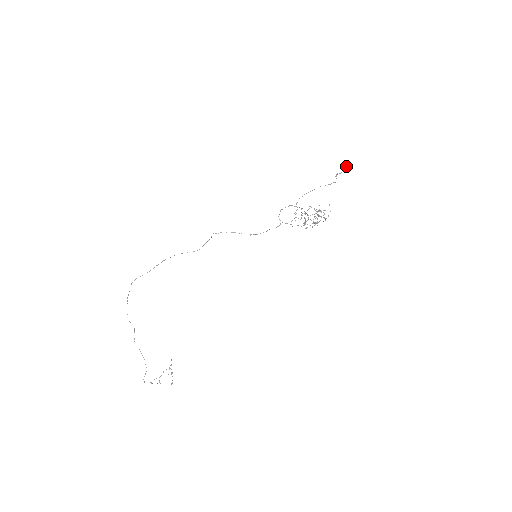
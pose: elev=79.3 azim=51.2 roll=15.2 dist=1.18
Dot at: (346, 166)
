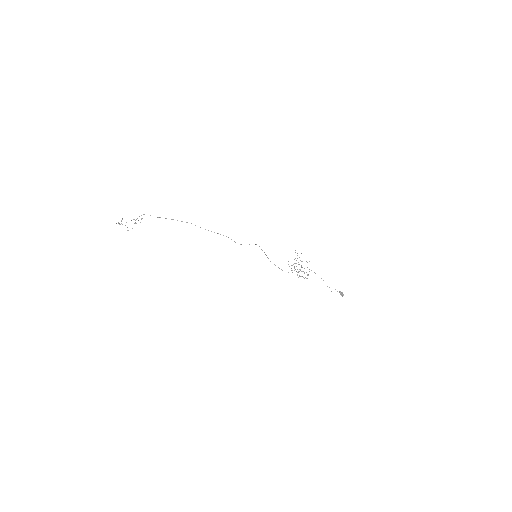
Dot at: occluded
